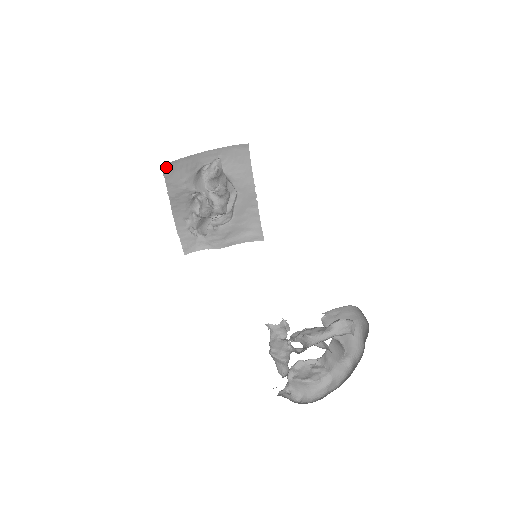
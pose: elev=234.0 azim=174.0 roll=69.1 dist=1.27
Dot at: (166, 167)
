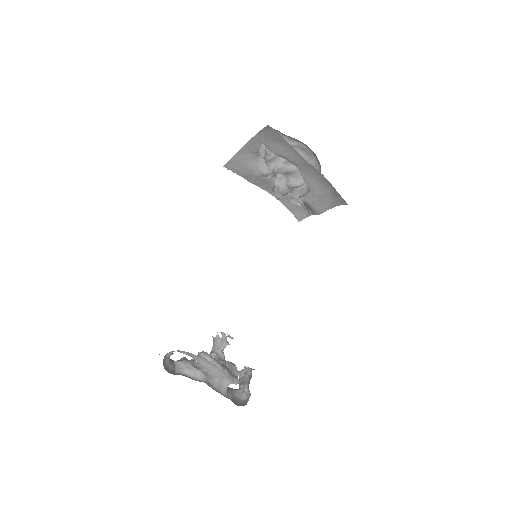
Dot at: (229, 166)
